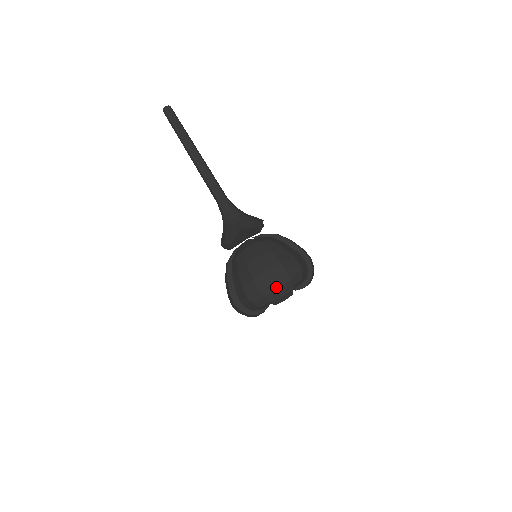
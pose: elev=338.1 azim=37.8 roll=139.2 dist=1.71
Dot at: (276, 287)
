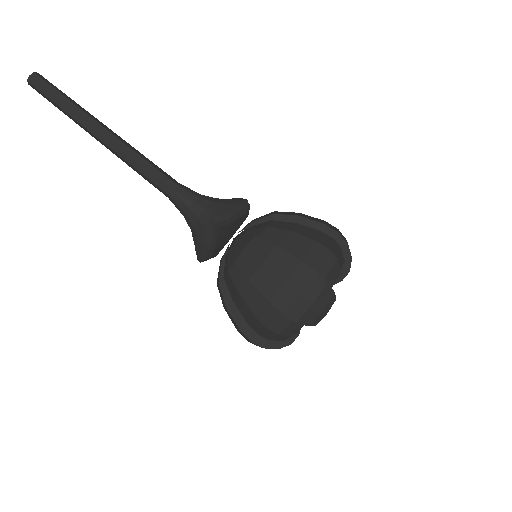
Dot at: (309, 302)
